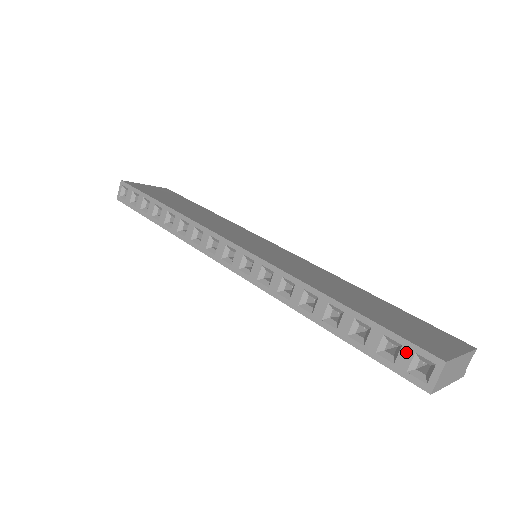
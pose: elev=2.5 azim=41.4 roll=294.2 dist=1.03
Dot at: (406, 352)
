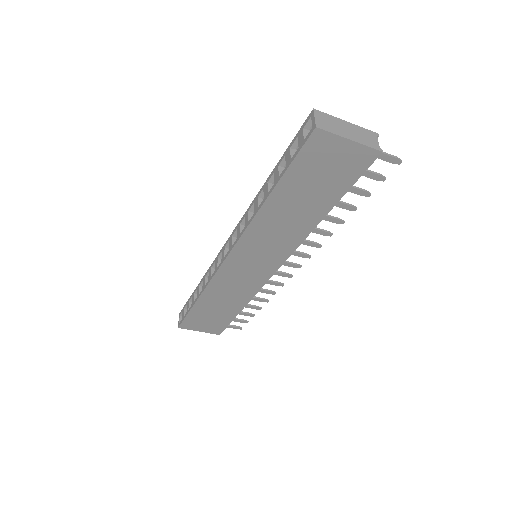
Dot at: (300, 135)
